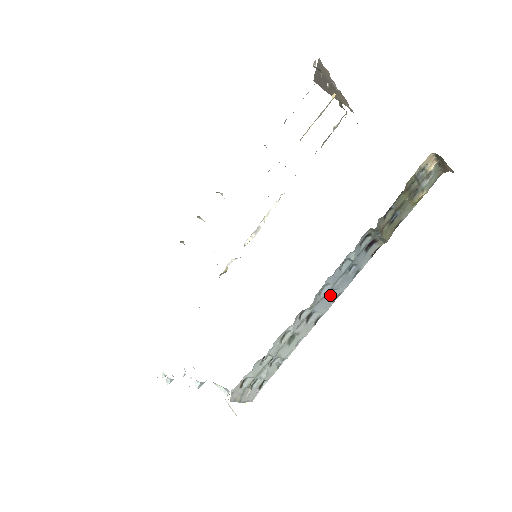
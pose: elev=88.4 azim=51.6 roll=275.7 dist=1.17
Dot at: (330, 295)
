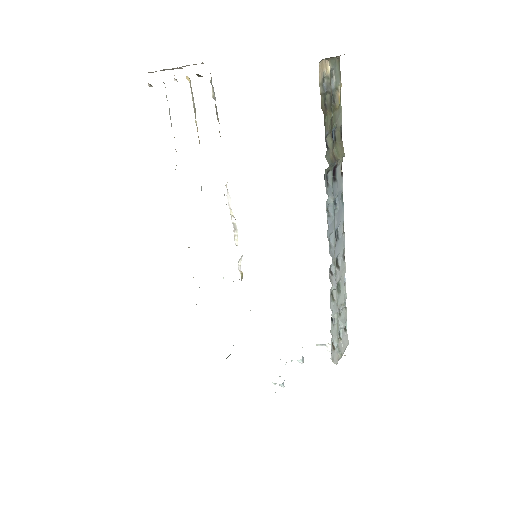
Dot at: (338, 234)
